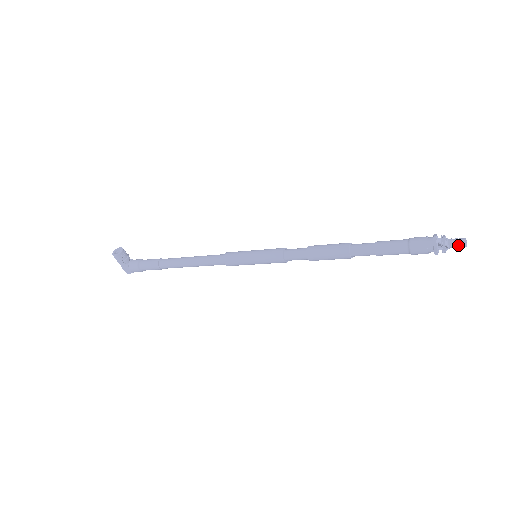
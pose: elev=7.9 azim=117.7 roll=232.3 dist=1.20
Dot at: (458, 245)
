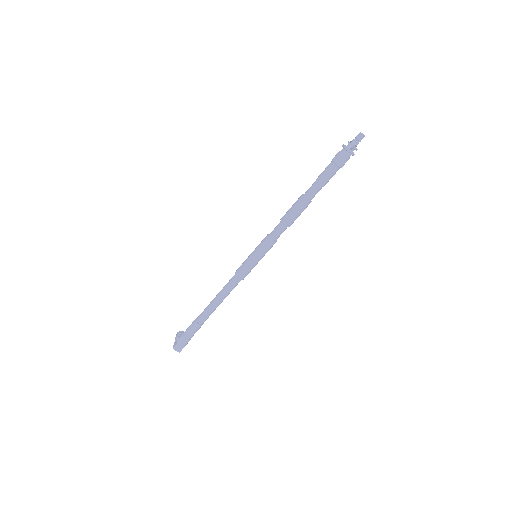
Dot at: (357, 136)
